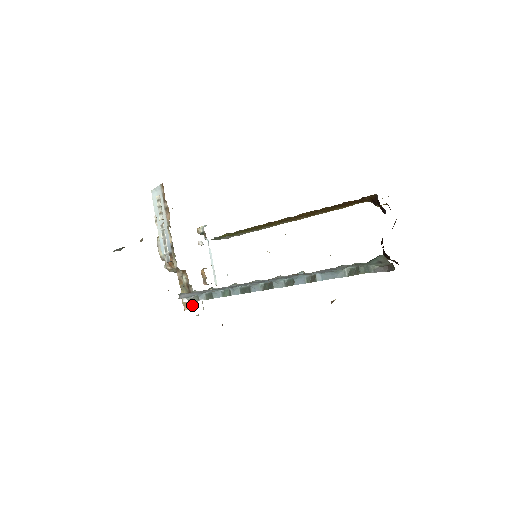
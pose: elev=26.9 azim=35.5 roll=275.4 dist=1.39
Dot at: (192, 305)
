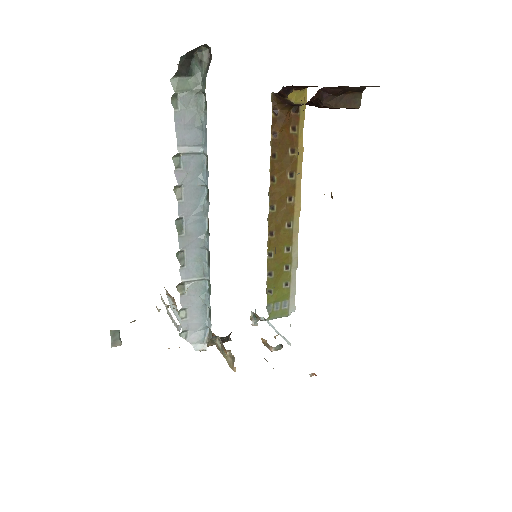
Dot at: (226, 353)
